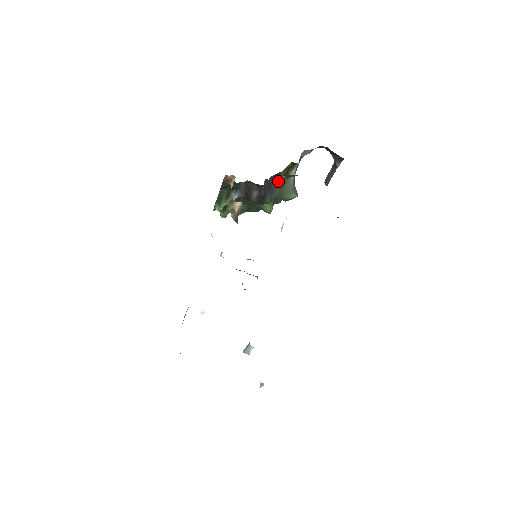
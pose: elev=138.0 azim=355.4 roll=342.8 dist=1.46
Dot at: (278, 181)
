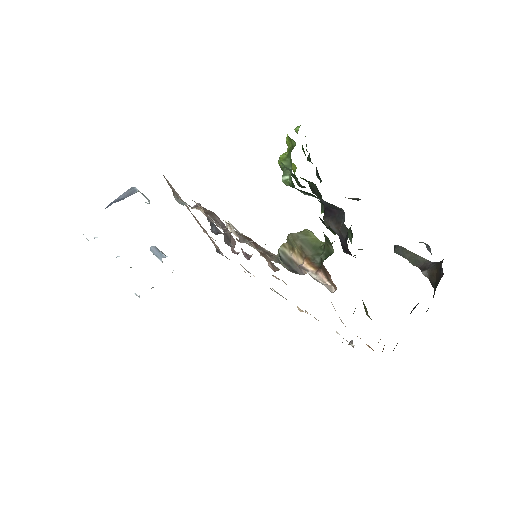
Dot at: occluded
